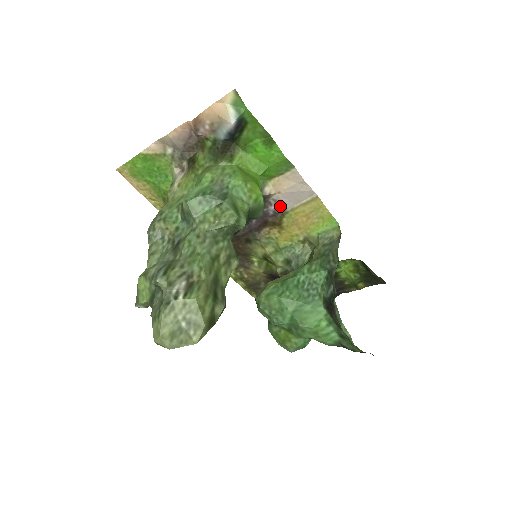
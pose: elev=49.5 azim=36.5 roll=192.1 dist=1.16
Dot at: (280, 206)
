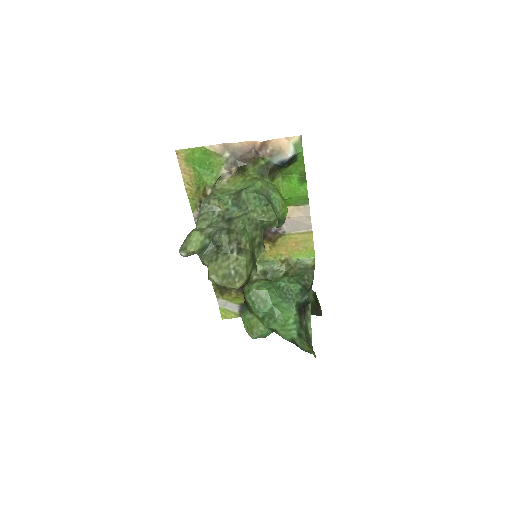
Dot at: (283, 228)
